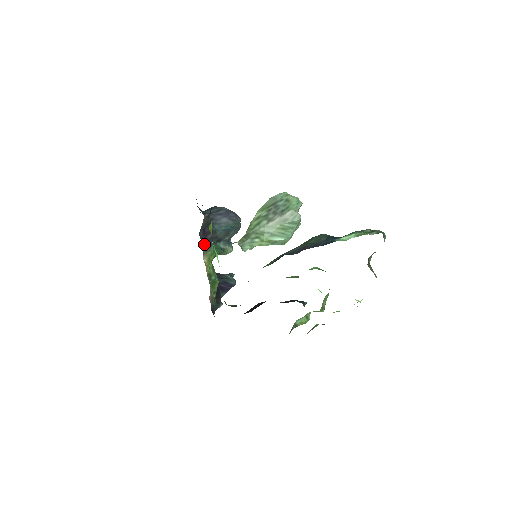
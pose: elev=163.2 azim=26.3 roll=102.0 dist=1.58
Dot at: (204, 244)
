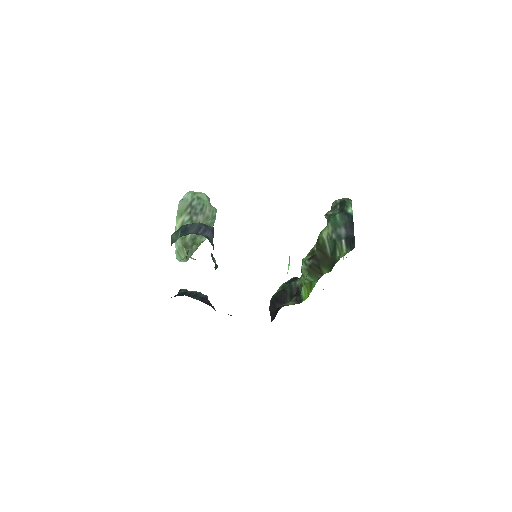
Dot at: occluded
